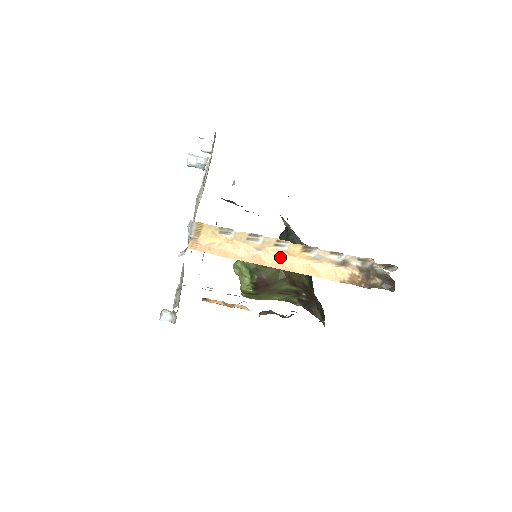
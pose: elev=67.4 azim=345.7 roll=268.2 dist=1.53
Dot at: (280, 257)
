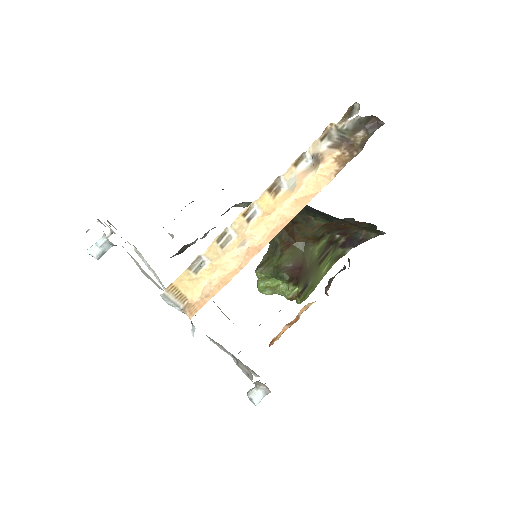
Dot at: (266, 225)
